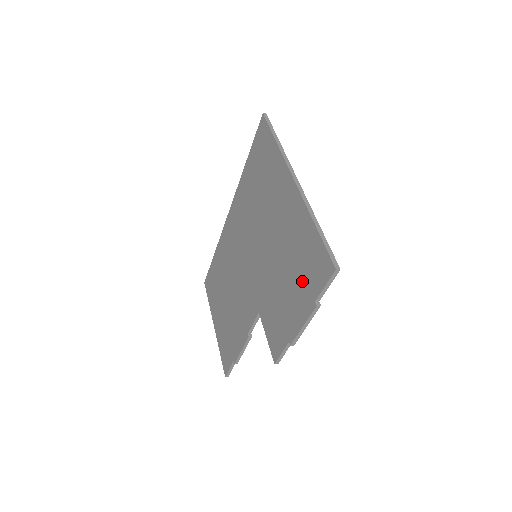
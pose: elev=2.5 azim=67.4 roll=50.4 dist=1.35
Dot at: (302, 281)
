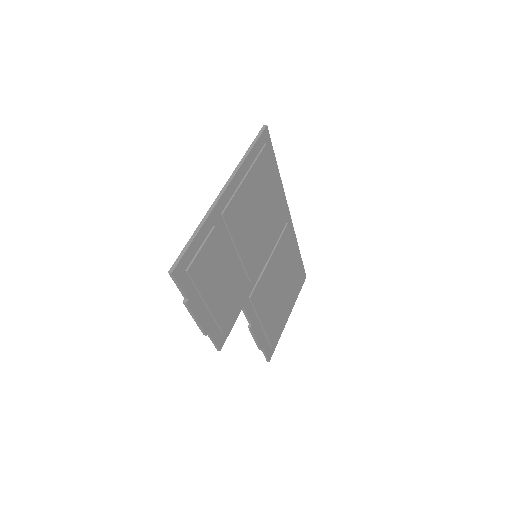
Dot at: occluded
